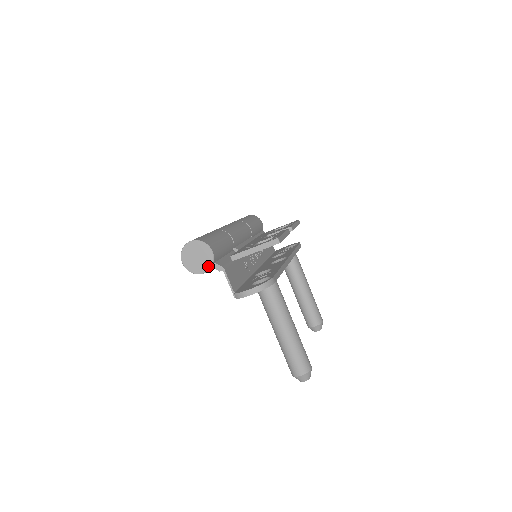
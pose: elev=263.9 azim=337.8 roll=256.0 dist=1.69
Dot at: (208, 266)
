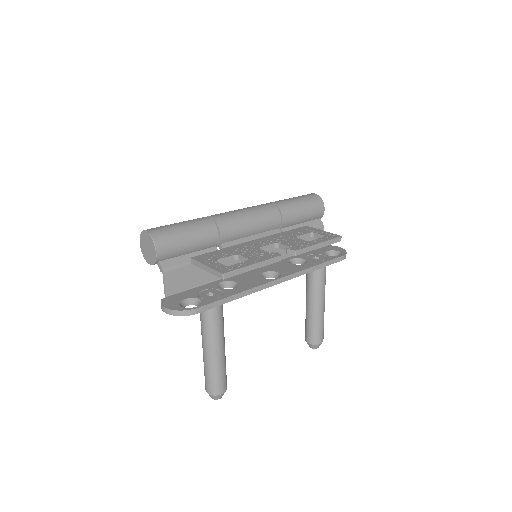
Dot at: (152, 261)
